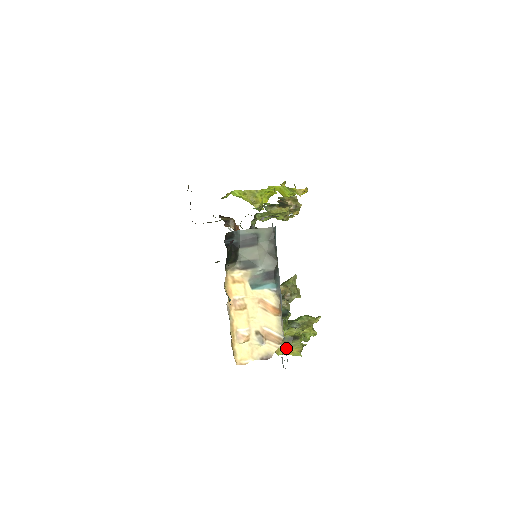
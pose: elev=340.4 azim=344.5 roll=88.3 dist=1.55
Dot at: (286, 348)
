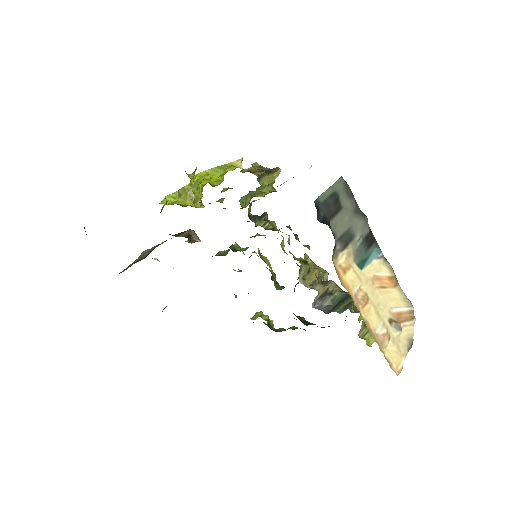
Dot at: occluded
